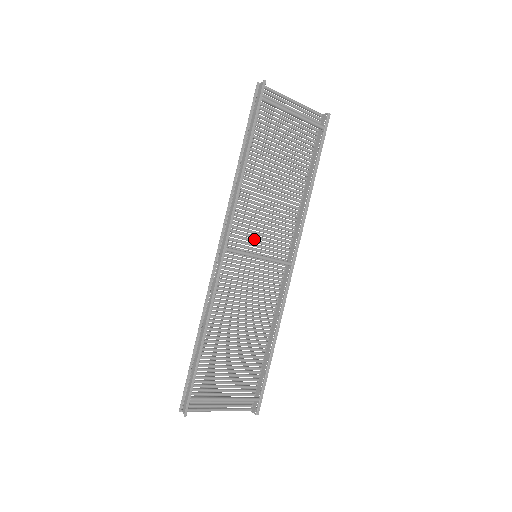
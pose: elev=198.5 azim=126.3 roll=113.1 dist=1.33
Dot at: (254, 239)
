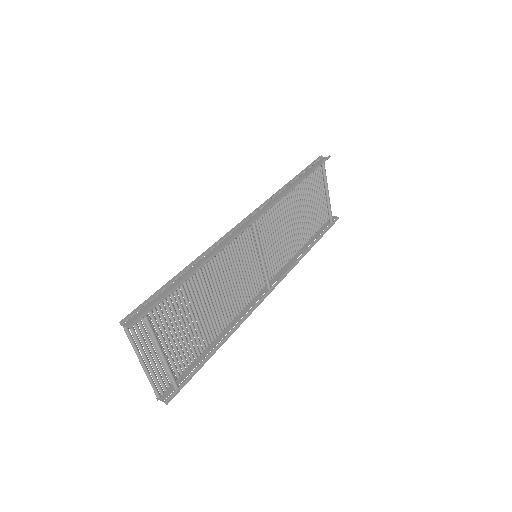
Dot at: (263, 242)
